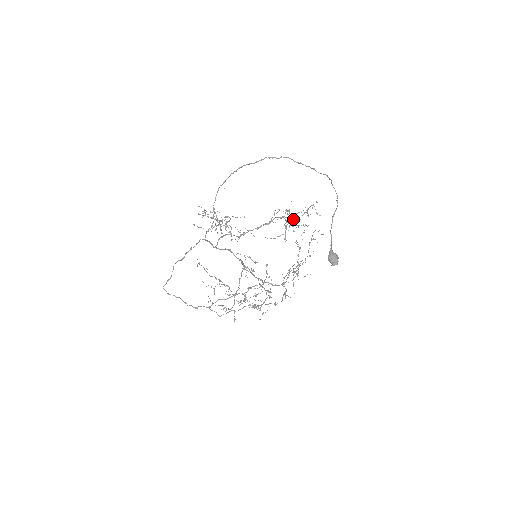
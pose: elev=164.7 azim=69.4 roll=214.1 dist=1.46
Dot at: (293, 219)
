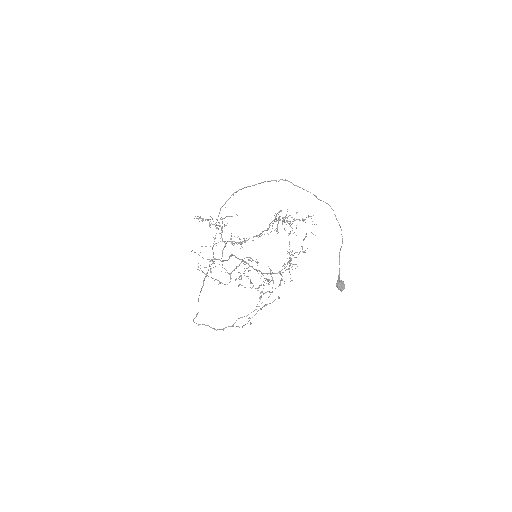
Dot at: (291, 227)
